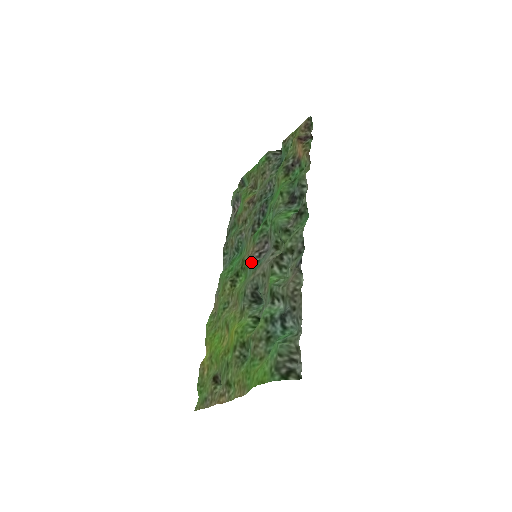
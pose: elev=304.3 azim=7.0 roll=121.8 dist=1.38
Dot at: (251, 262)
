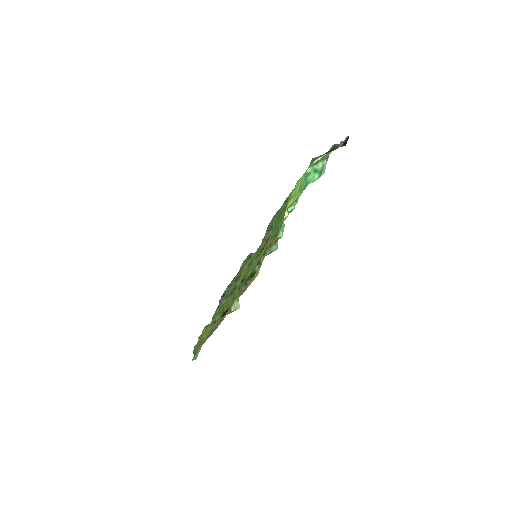
Dot at: occluded
